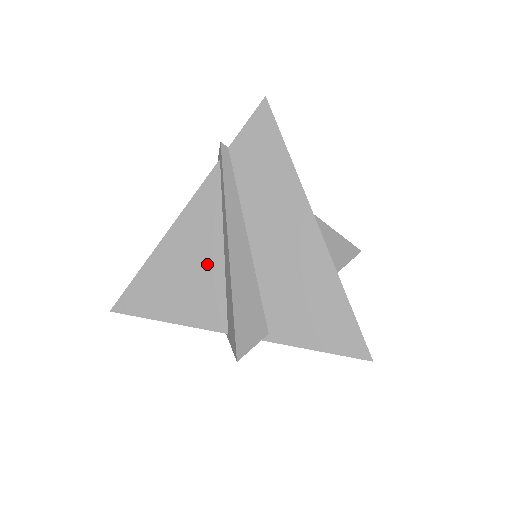
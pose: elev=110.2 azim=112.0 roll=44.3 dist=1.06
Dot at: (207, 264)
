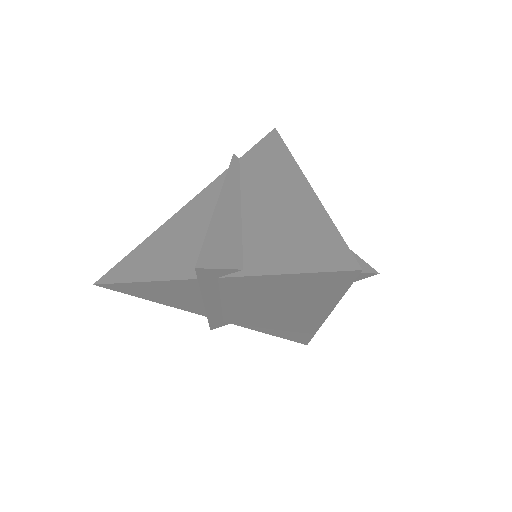
Dot at: (198, 230)
